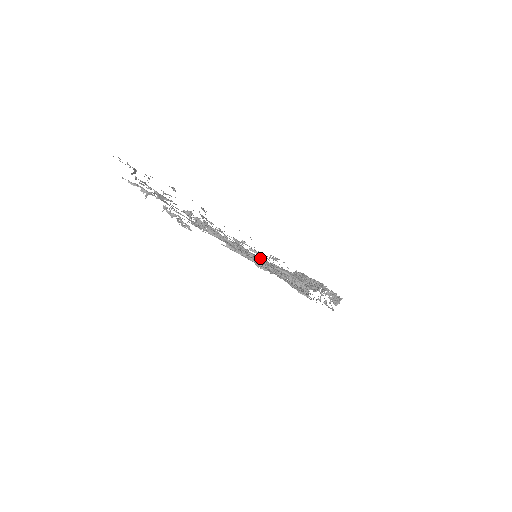
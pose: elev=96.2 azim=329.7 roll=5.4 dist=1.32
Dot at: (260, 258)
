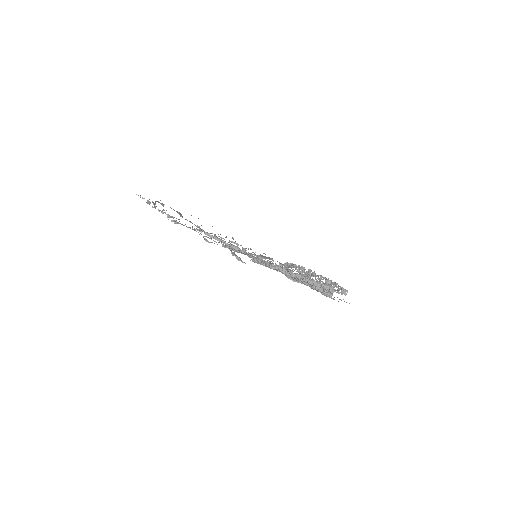
Dot at: occluded
